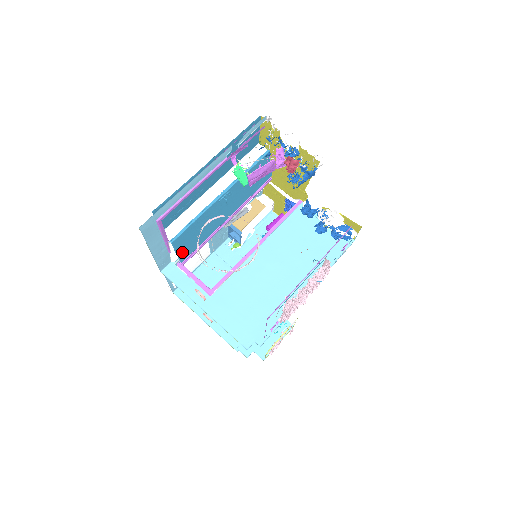
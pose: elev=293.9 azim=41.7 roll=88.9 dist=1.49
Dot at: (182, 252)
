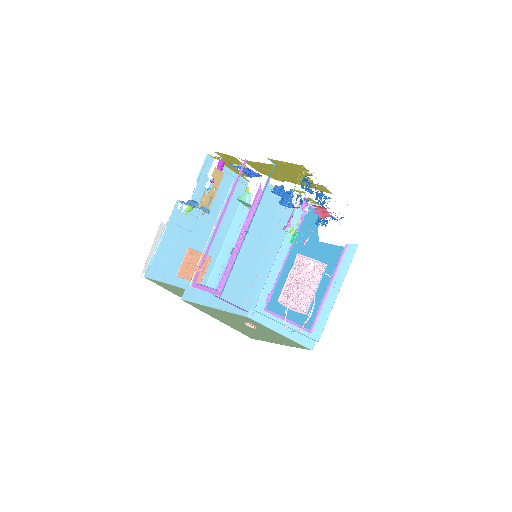
Dot at: occluded
